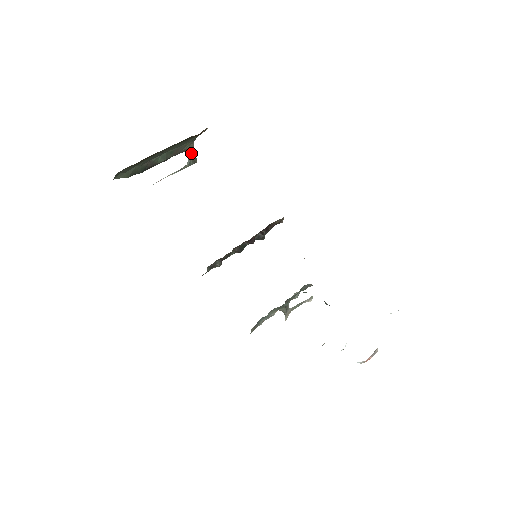
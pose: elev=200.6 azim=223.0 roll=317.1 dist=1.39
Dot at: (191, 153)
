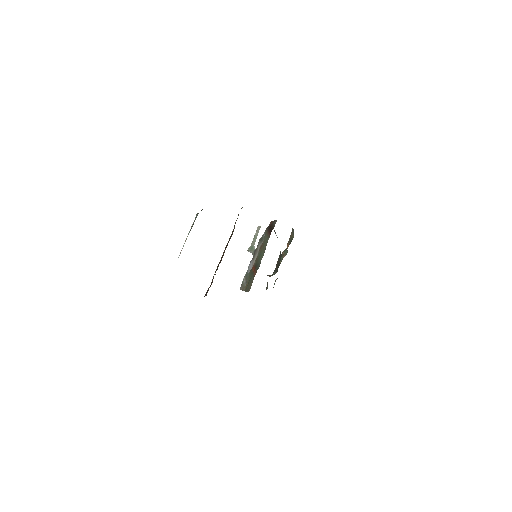
Dot at: occluded
